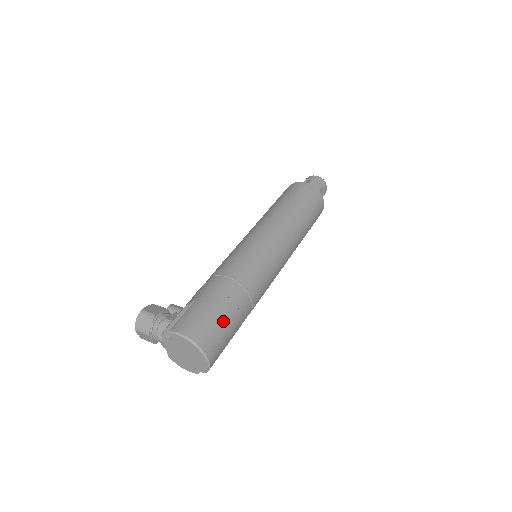
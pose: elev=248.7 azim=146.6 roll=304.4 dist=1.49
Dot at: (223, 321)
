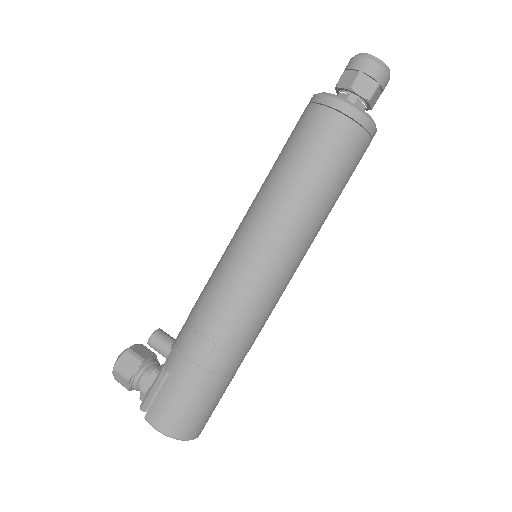
Dot at: (206, 401)
